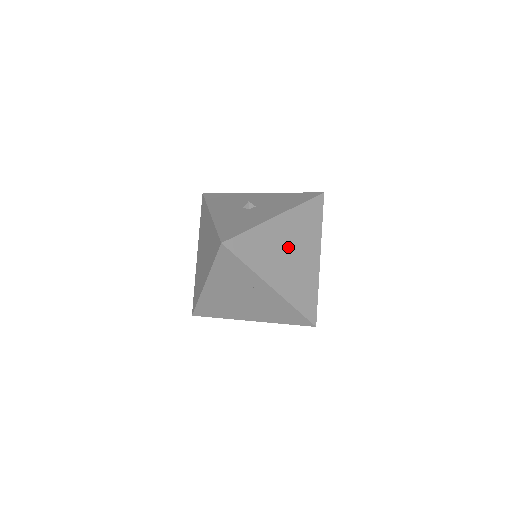
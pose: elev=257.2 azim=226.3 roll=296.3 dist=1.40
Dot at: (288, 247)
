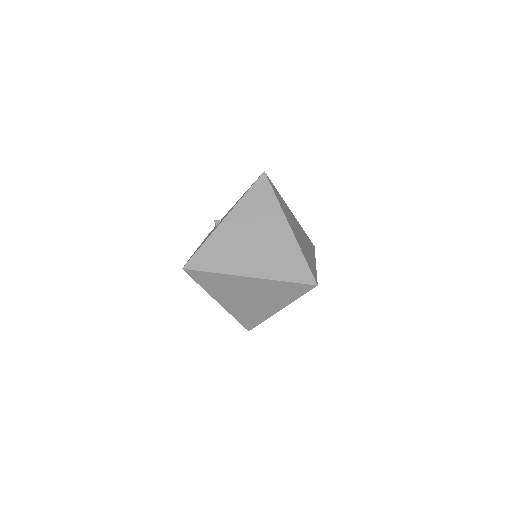
Dot at: (248, 236)
